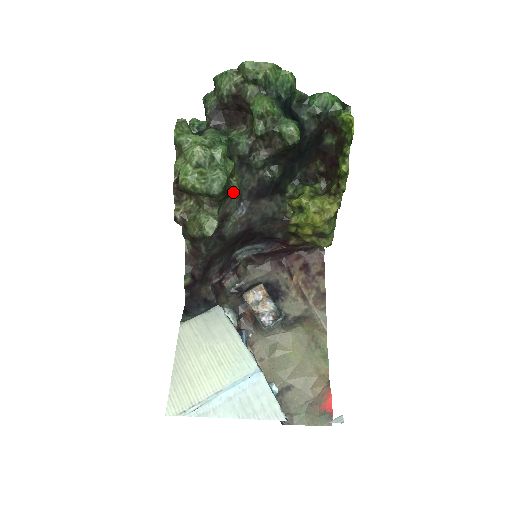
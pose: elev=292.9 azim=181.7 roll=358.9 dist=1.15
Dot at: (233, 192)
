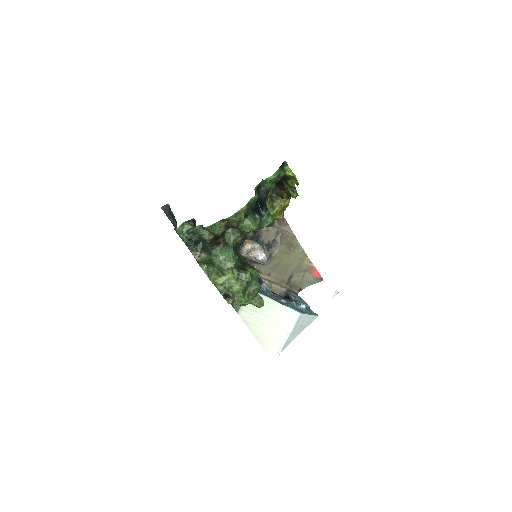
Dot at: (258, 277)
